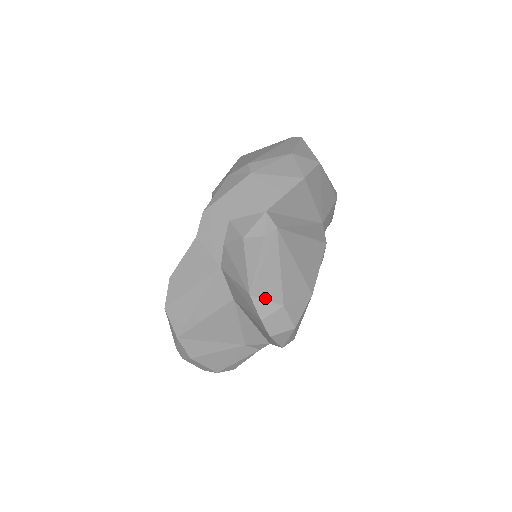
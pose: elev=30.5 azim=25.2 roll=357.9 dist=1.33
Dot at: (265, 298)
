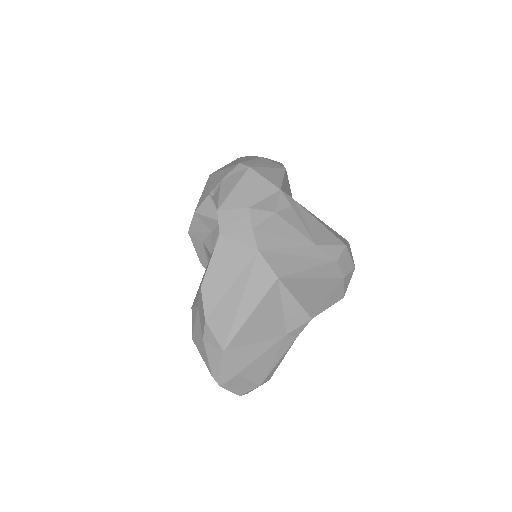
Dot at: (329, 244)
